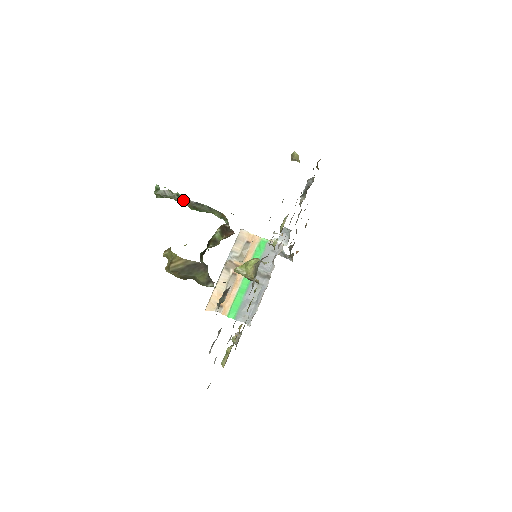
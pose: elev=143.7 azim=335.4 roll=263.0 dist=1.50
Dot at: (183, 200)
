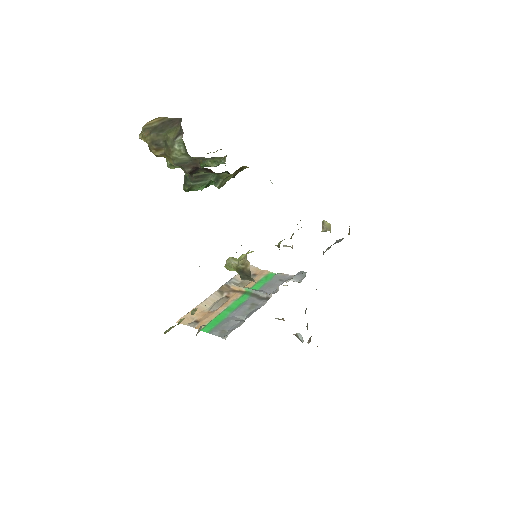
Dot at: occluded
